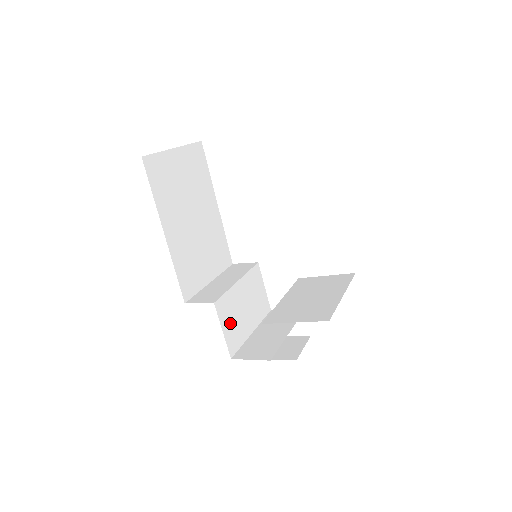
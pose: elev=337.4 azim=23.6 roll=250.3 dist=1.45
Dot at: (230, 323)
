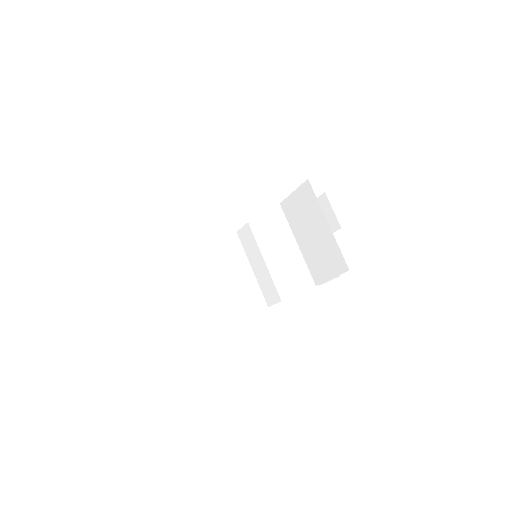
Dot at: (295, 281)
